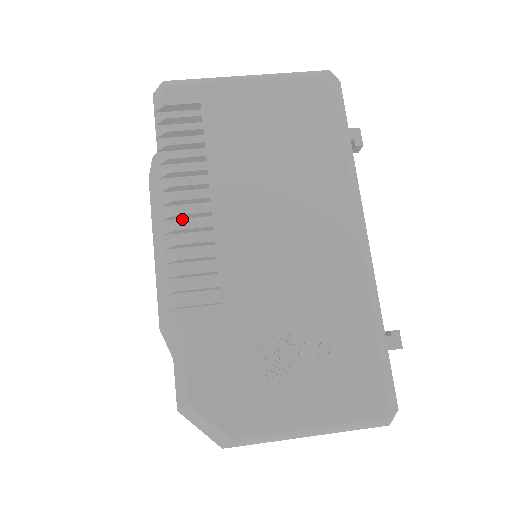
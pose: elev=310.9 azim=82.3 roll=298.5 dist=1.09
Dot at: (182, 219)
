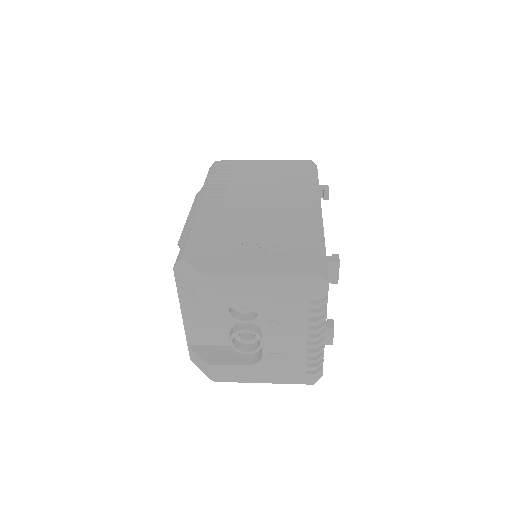
Dot at: occluded
